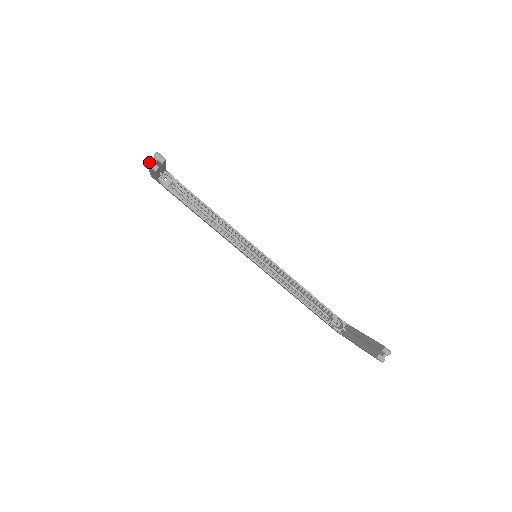
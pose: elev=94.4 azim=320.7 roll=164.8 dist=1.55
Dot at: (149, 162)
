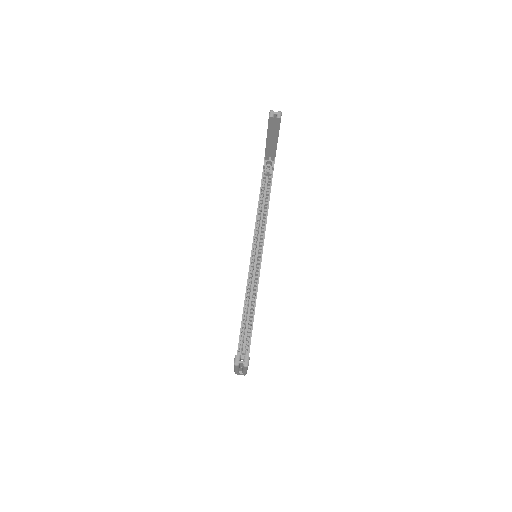
Dot at: (272, 110)
